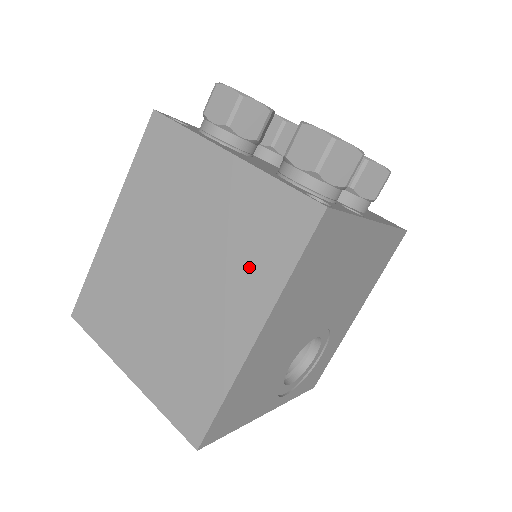
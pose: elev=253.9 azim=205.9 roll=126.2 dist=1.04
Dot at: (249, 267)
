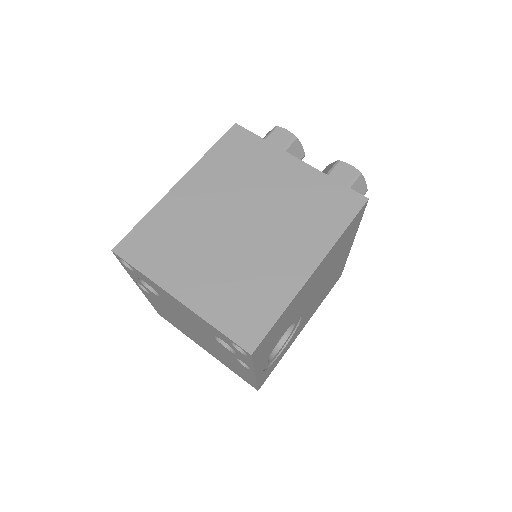
Dot at: (311, 226)
